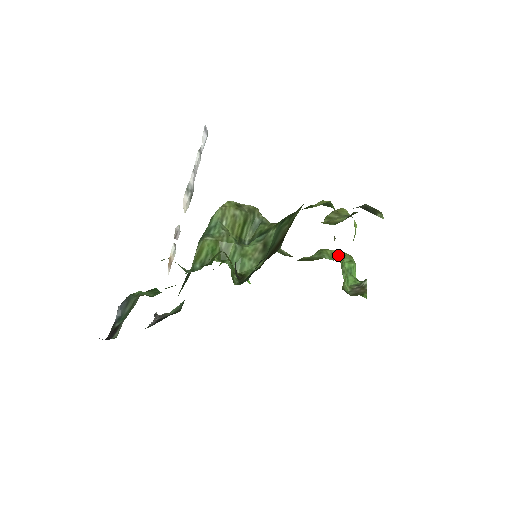
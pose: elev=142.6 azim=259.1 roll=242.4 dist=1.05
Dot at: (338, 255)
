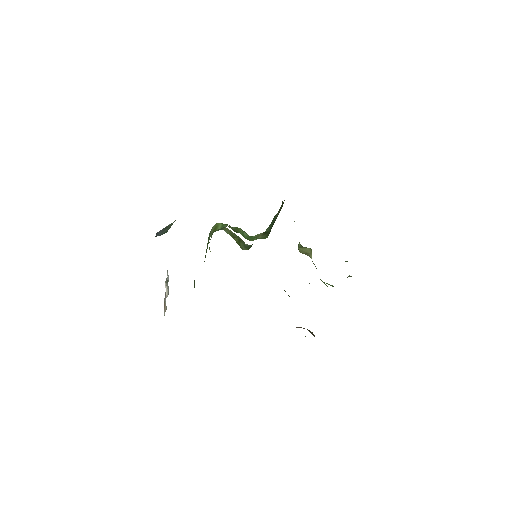
Dot at: occluded
